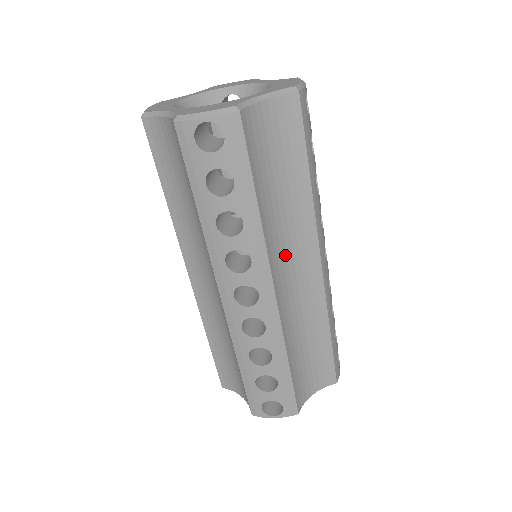
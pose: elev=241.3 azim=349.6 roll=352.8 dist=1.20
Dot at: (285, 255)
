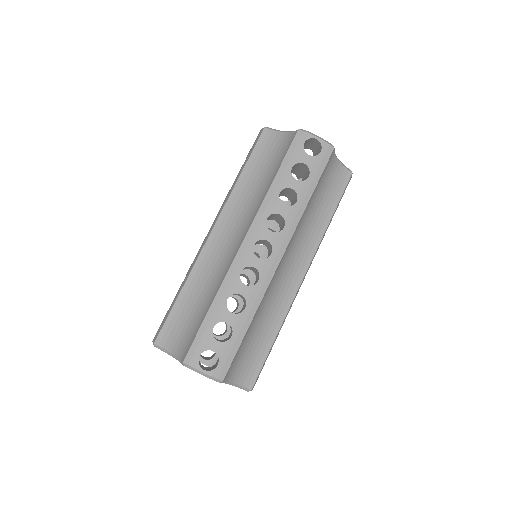
Dot at: (294, 249)
